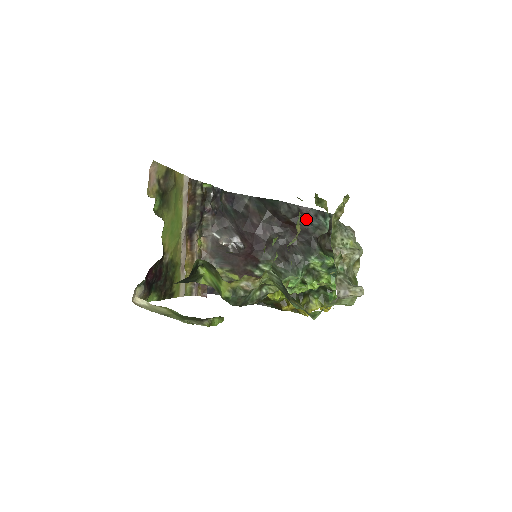
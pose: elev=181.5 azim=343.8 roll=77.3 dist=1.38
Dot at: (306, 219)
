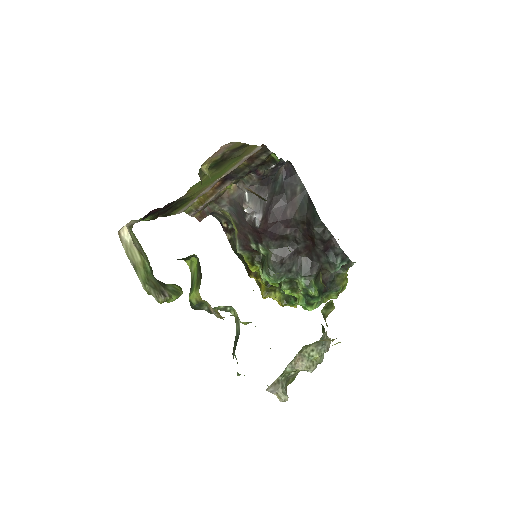
Dot at: (328, 249)
